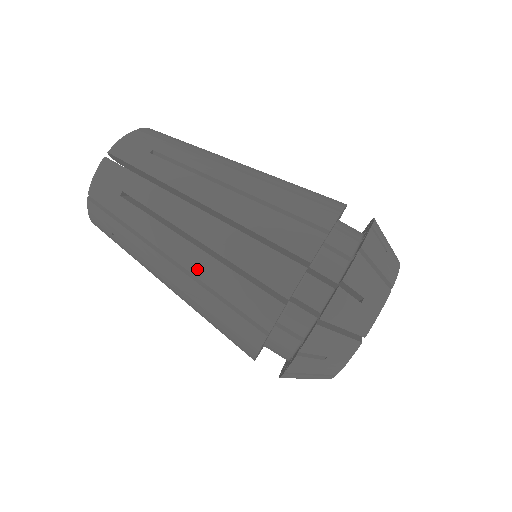
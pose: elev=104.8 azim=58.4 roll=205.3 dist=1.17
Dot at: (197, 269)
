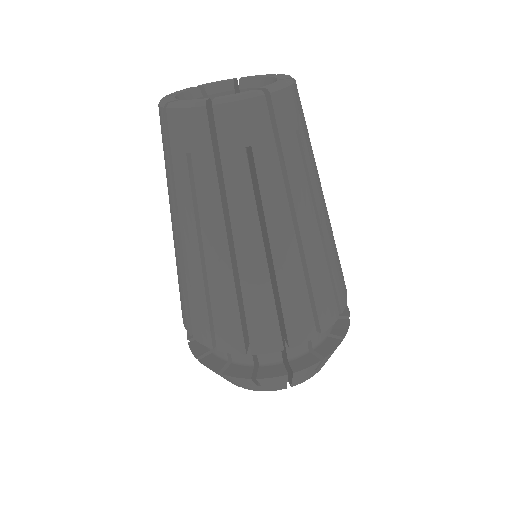
Dot at: (247, 270)
